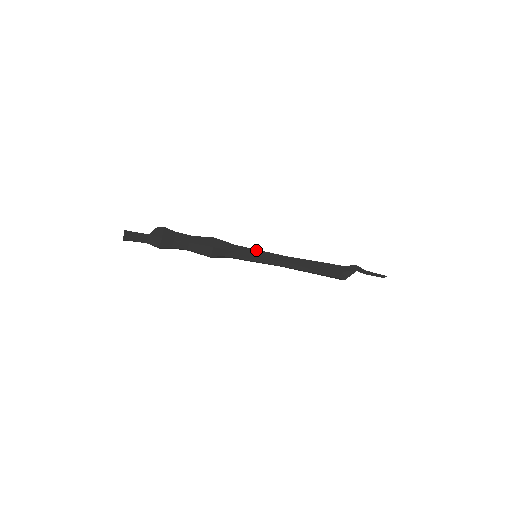
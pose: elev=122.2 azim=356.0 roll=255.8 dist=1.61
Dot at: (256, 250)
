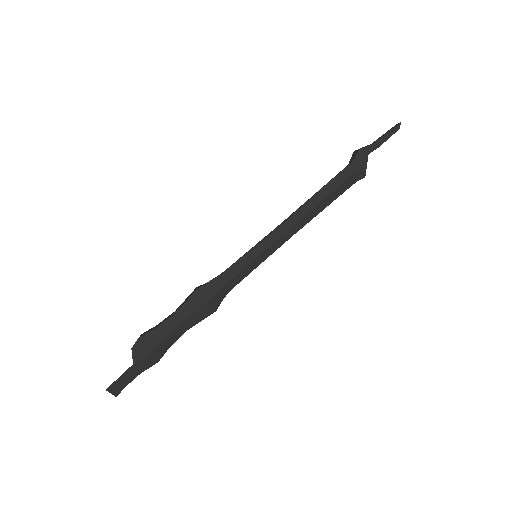
Dot at: (250, 252)
